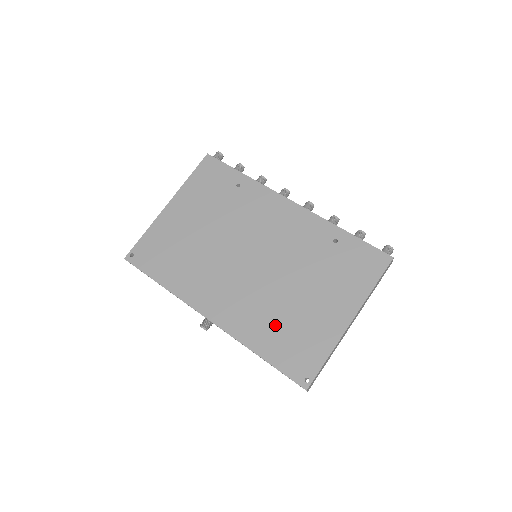
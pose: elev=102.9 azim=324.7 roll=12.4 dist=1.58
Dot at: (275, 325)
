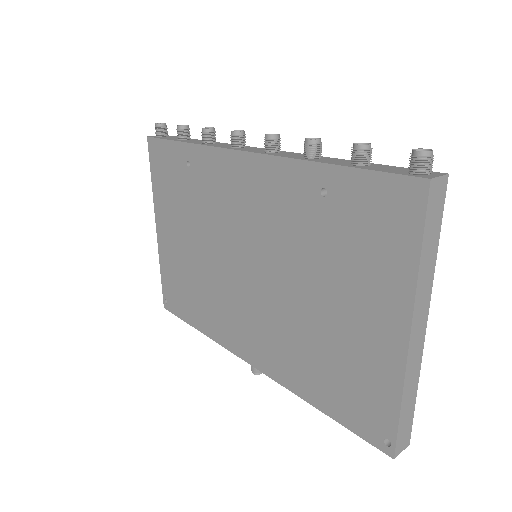
Dot at: (314, 361)
